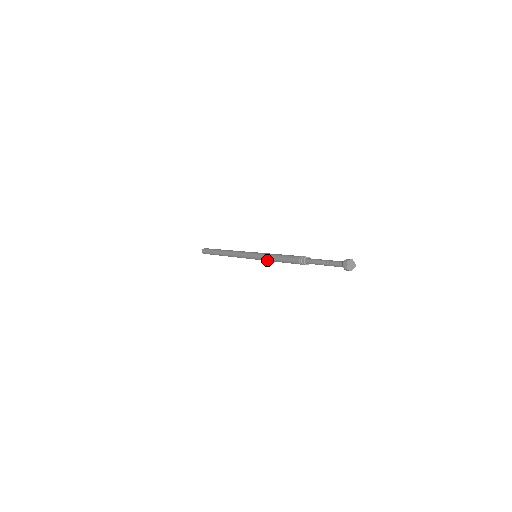
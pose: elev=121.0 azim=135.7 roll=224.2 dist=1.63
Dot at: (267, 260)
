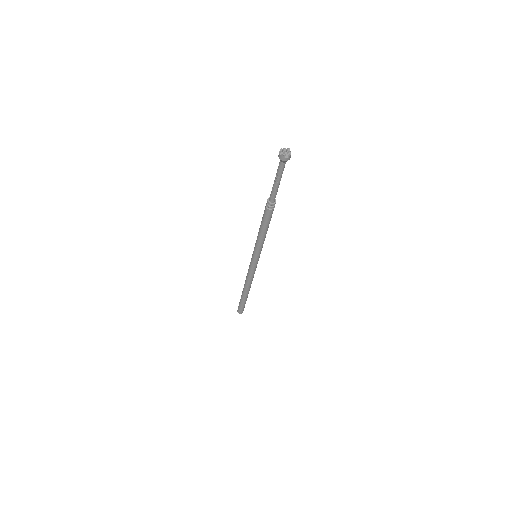
Dot at: (261, 245)
